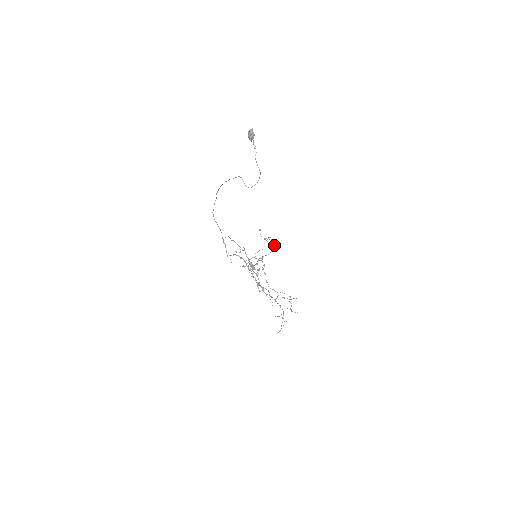
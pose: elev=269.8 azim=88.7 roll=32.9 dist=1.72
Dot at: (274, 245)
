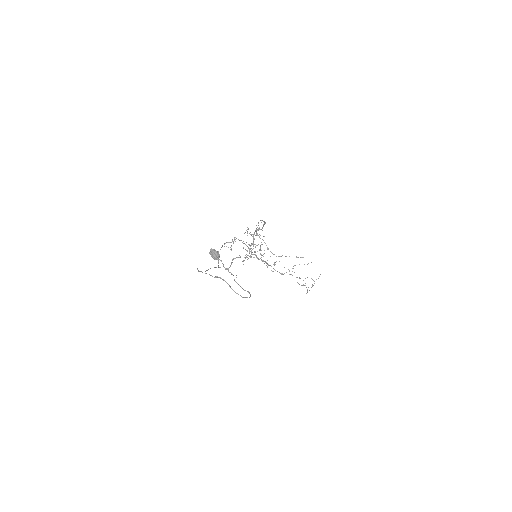
Dot at: occluded
